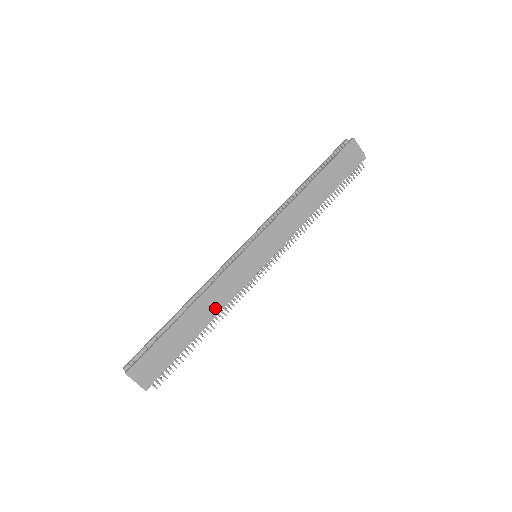
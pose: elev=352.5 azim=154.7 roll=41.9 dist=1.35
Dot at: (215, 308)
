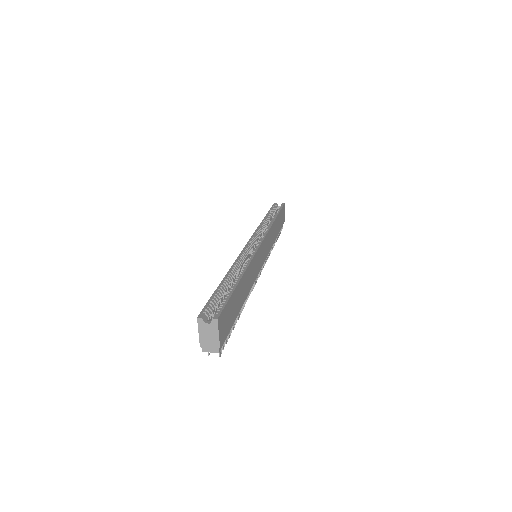
Dot at: (249, 286)
